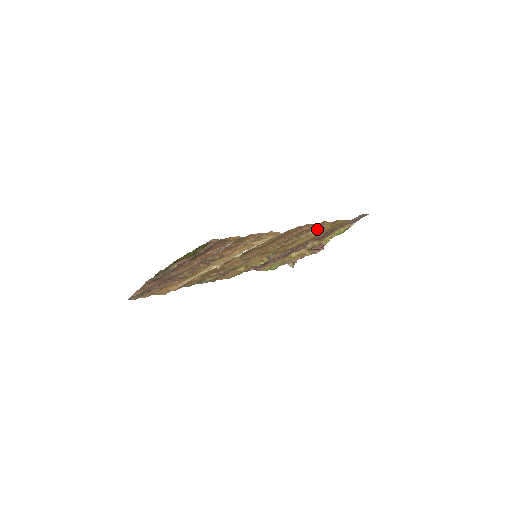
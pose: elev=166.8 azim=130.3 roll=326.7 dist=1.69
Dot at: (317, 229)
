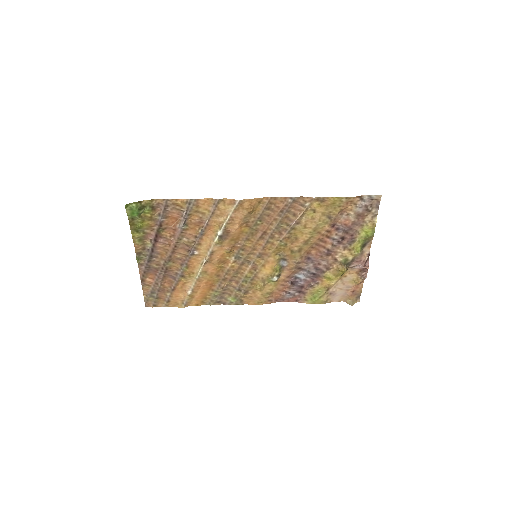
Dot at: (303, 211)
